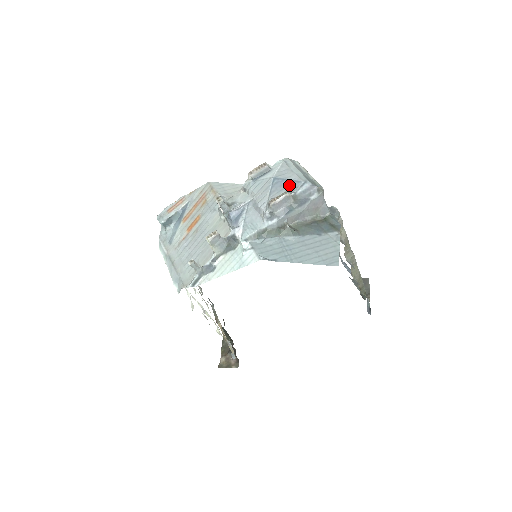
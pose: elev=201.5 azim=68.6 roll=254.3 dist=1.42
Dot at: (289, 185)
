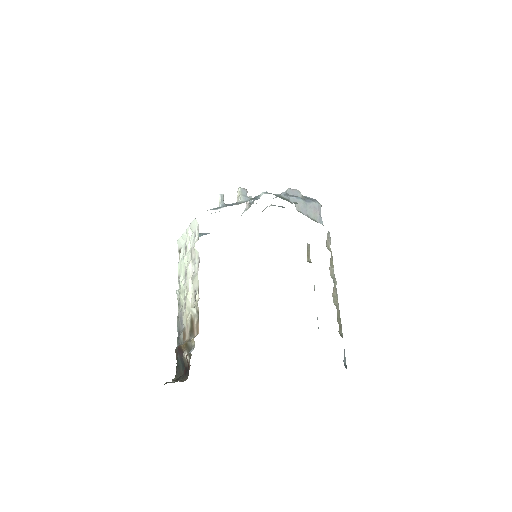
Dot at: occluded
